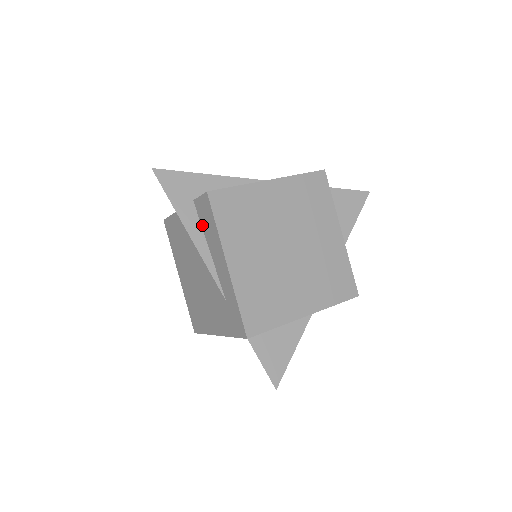
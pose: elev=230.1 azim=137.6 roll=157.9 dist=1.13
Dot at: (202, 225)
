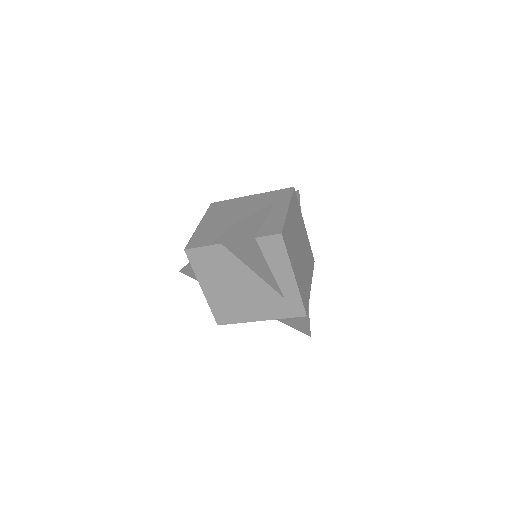
Dot at: (264, 254)
